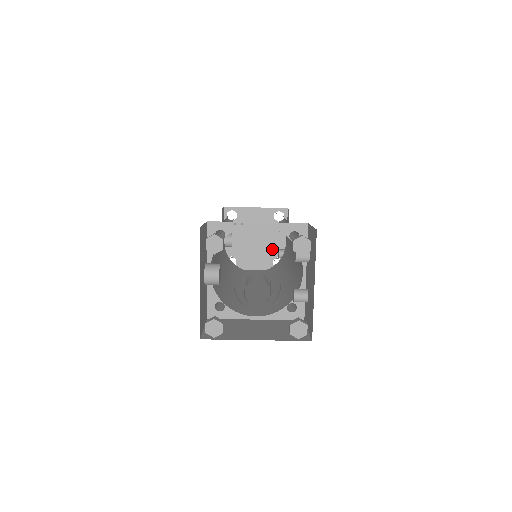
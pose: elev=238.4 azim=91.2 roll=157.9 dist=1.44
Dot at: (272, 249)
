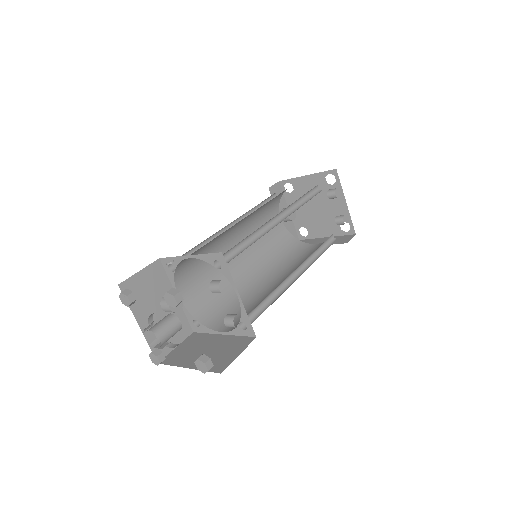
Dot at: (335, 214)
